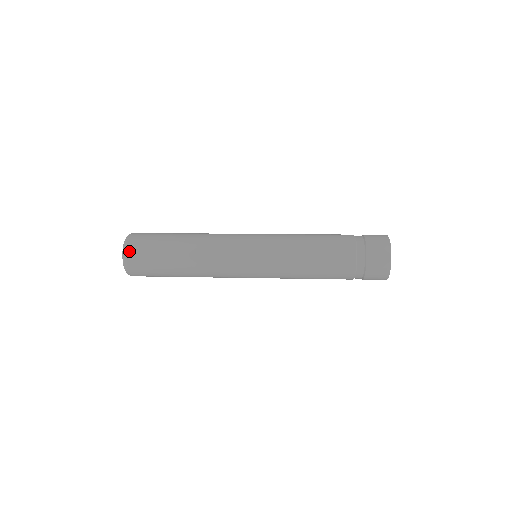
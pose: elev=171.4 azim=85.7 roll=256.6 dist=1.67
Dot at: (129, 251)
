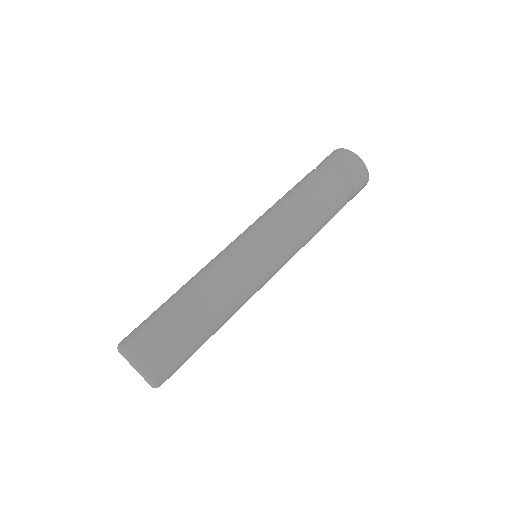
Dot at: (163, 382)
